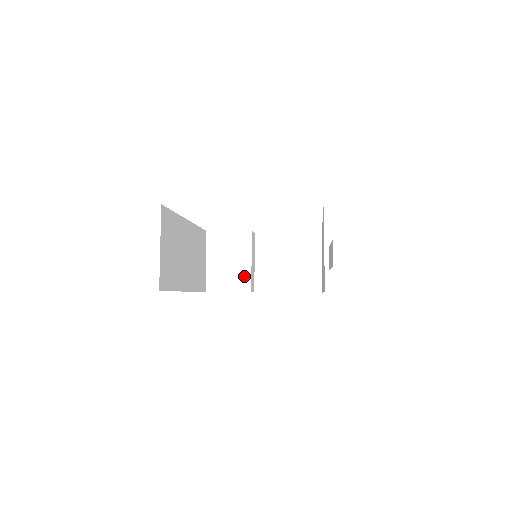
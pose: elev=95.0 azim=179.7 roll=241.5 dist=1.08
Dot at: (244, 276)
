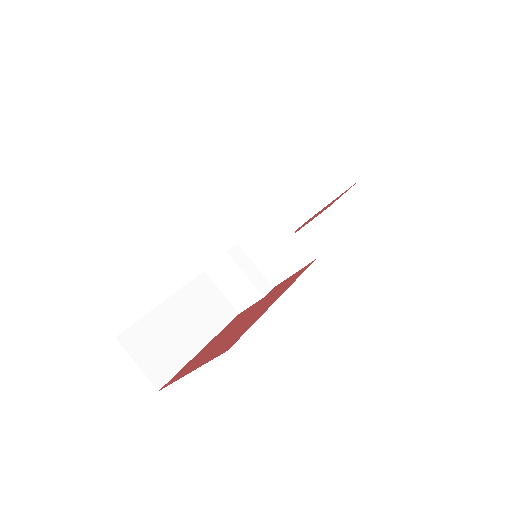
Dot at: (250, 288)
